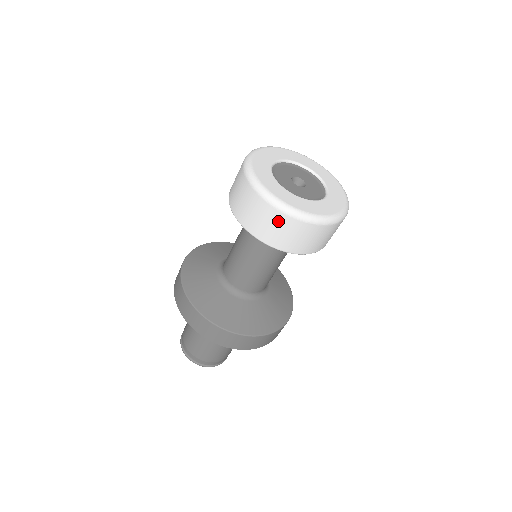
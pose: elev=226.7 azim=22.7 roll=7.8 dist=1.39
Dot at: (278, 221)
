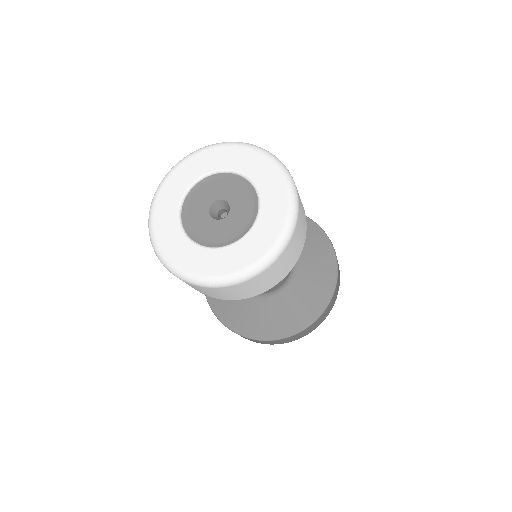
Dot at: (237, 289)
